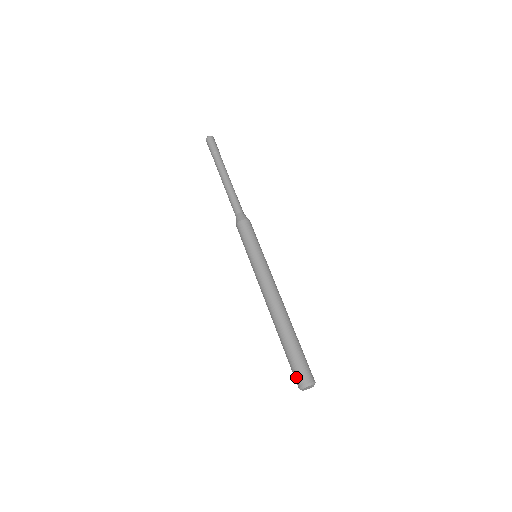
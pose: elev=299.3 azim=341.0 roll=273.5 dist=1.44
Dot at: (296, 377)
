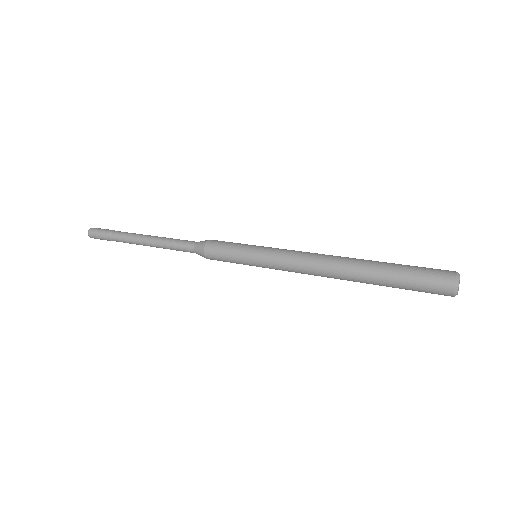
Dot at: (439, 276)
